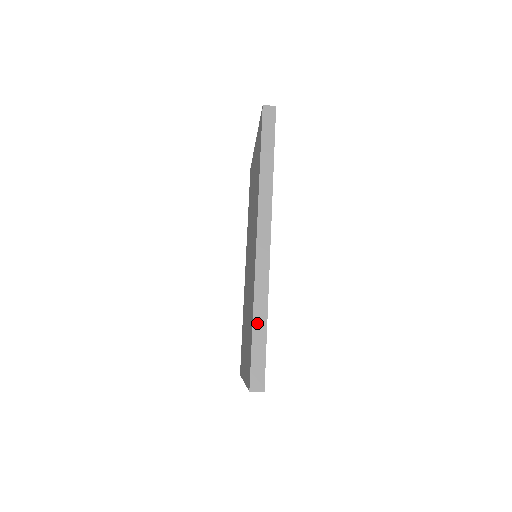
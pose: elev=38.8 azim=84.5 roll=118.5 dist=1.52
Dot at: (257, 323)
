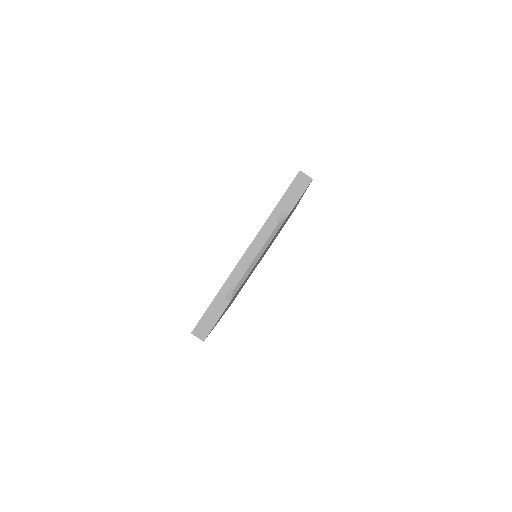
Dot at: occluded
